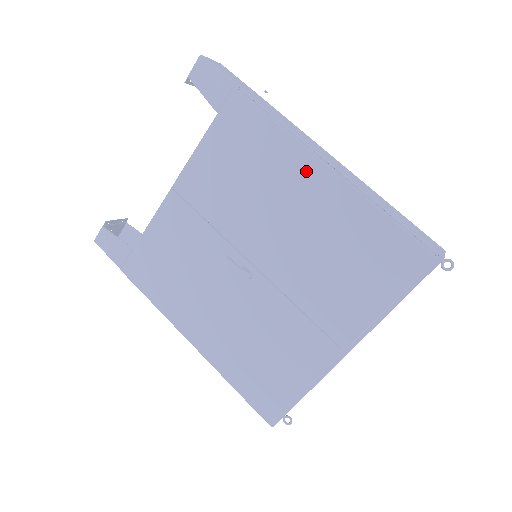
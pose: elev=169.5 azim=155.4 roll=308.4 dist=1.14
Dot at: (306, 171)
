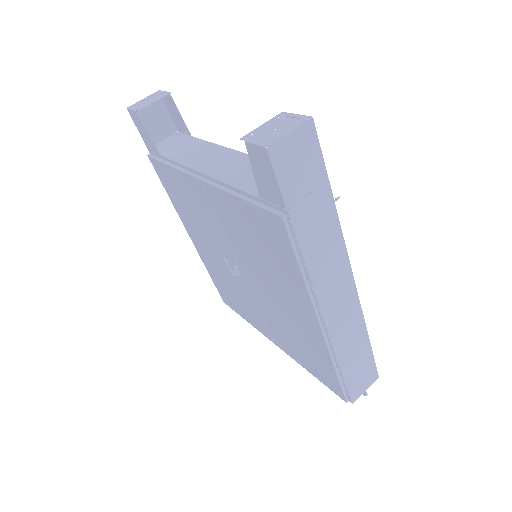
Dot at: (304, 307)
